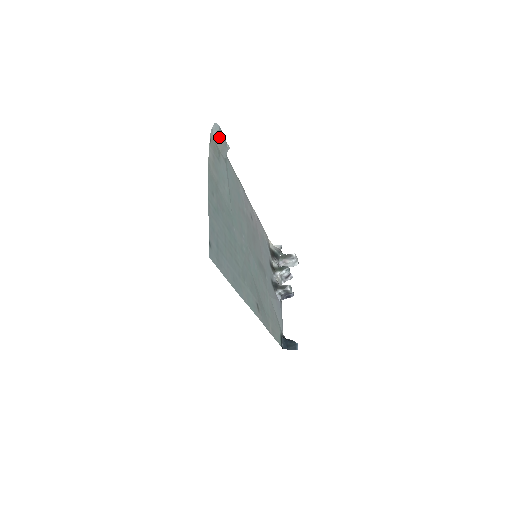
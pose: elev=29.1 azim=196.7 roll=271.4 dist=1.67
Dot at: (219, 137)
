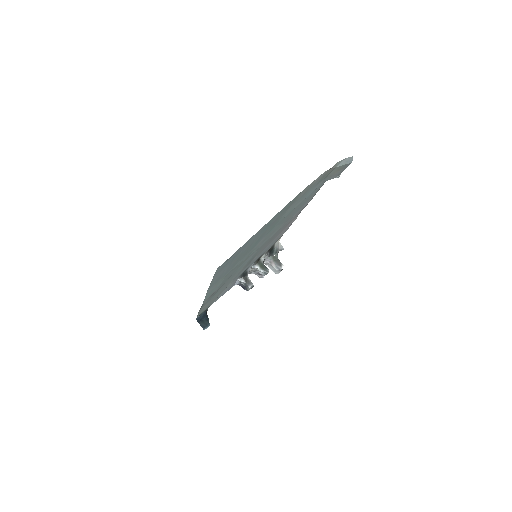
Dot at: (341, 168)
